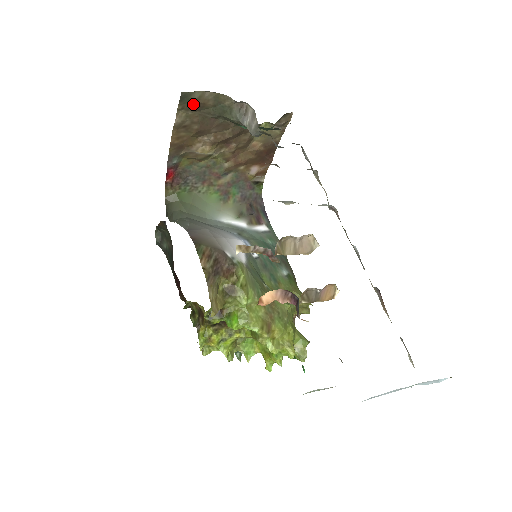
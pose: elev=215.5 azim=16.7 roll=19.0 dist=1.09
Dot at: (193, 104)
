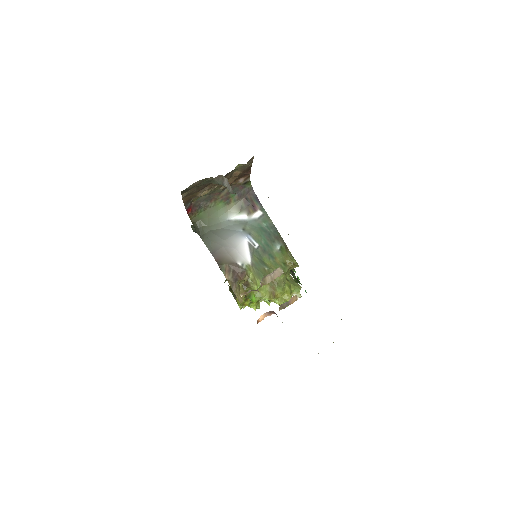
Dot at: occluded
